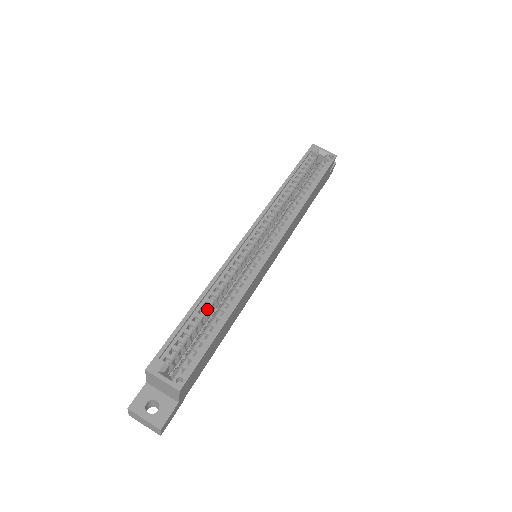
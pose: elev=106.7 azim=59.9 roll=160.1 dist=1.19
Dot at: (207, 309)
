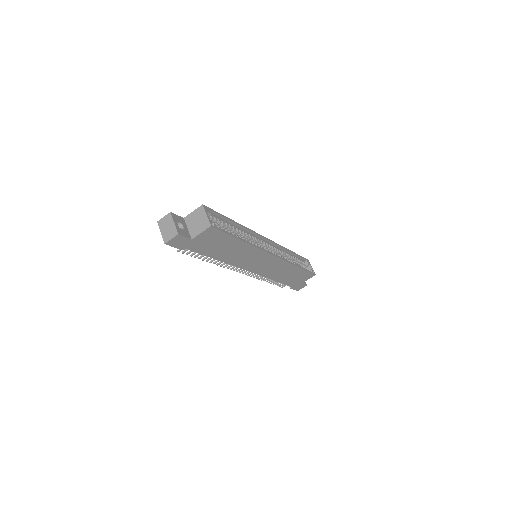
Dot at: (235, 230)
